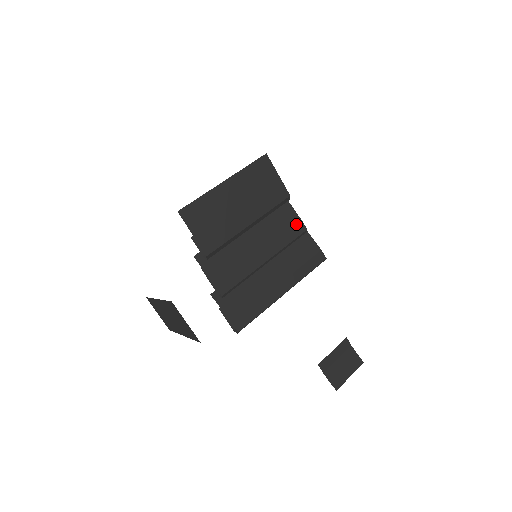
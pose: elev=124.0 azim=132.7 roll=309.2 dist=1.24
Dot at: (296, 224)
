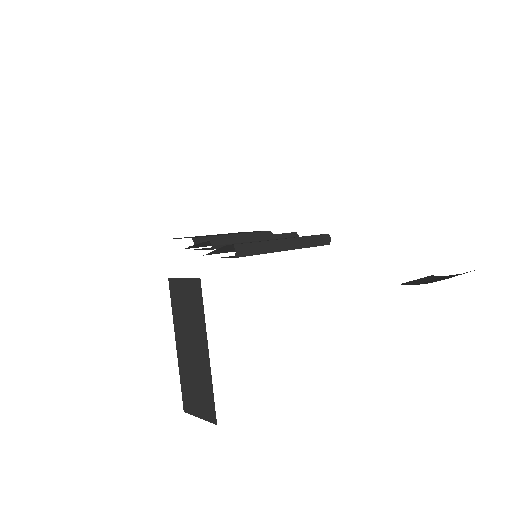
Dot at: occluded
